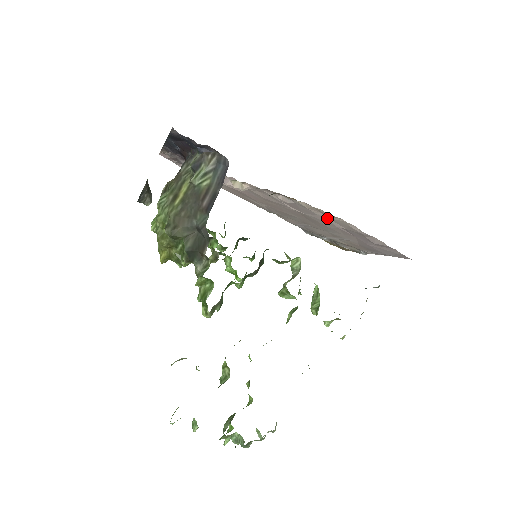
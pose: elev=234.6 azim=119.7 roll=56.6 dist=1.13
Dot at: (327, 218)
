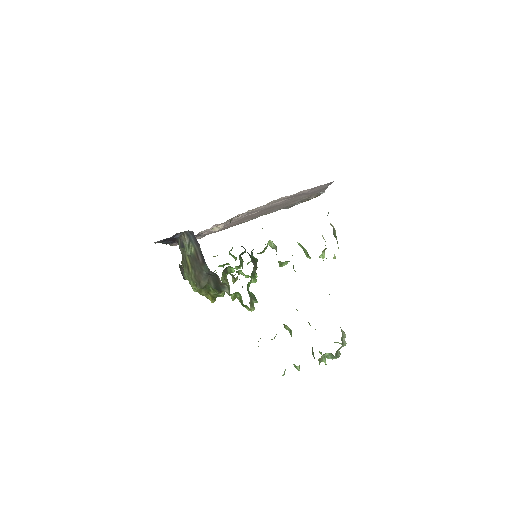
Dot at: (269, 205)
